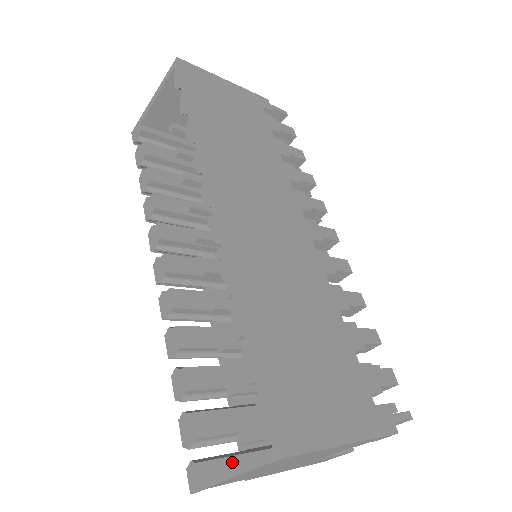
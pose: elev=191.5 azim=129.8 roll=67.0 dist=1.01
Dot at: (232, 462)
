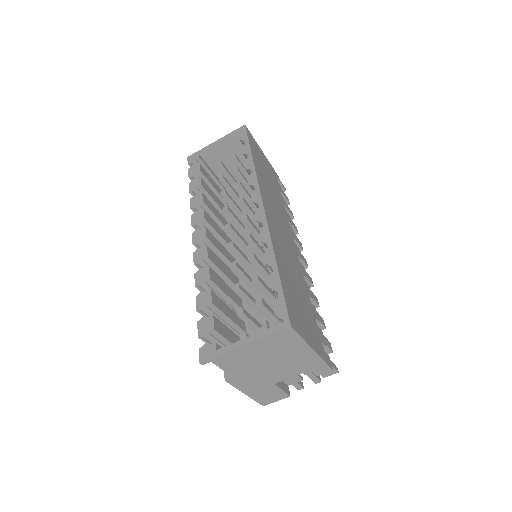
Dot at: occluded
